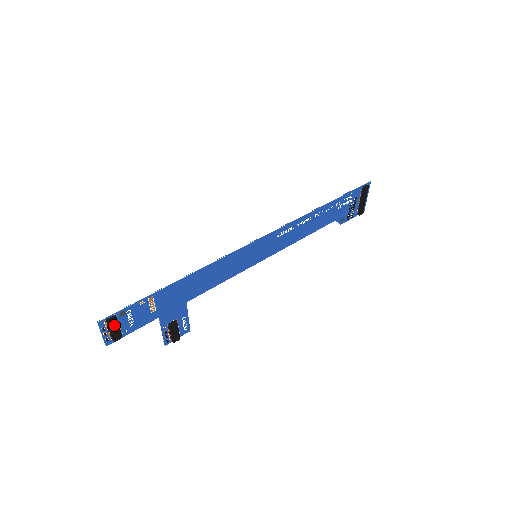
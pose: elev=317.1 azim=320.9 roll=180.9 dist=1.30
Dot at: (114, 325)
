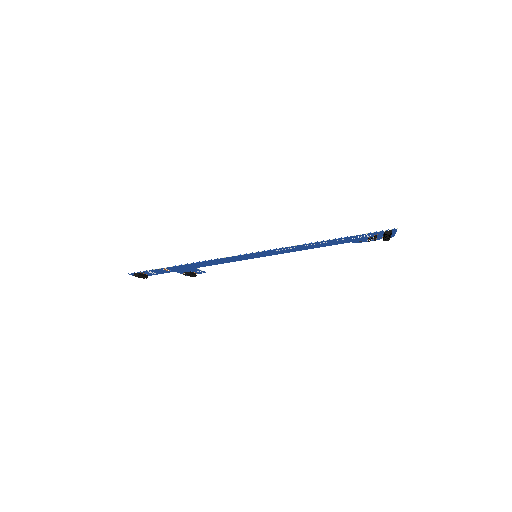
Dot at: (141, 274)
